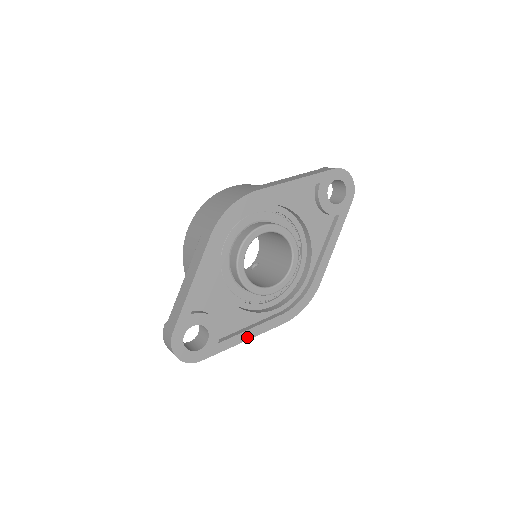
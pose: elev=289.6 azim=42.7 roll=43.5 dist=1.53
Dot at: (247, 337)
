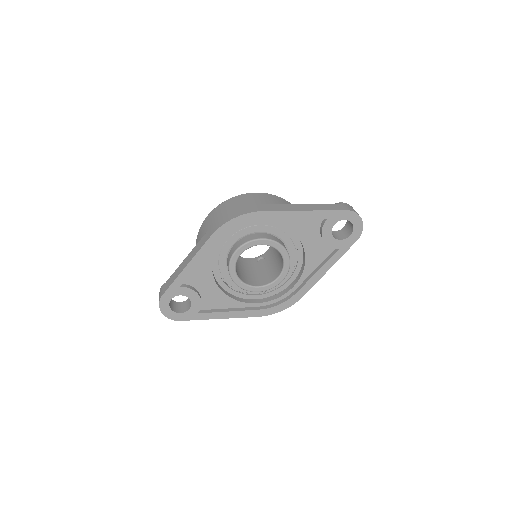
Dot at: (223, 316)
